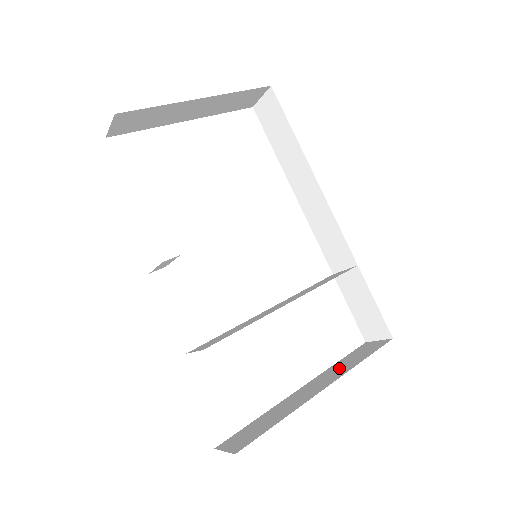
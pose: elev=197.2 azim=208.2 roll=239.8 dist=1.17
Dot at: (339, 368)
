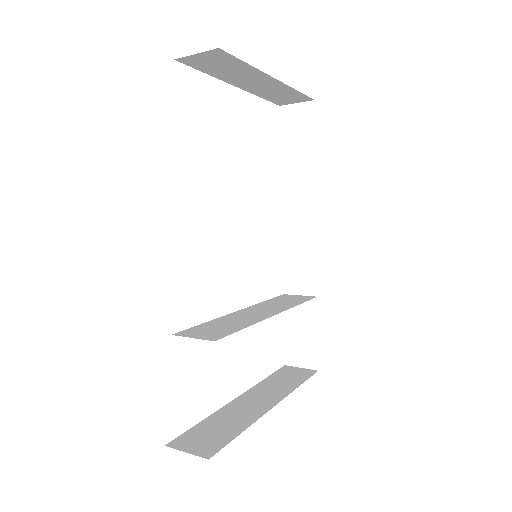
Dot at: (275, 386)
